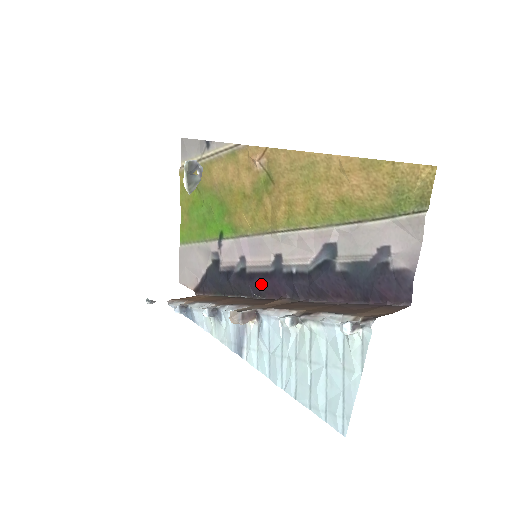
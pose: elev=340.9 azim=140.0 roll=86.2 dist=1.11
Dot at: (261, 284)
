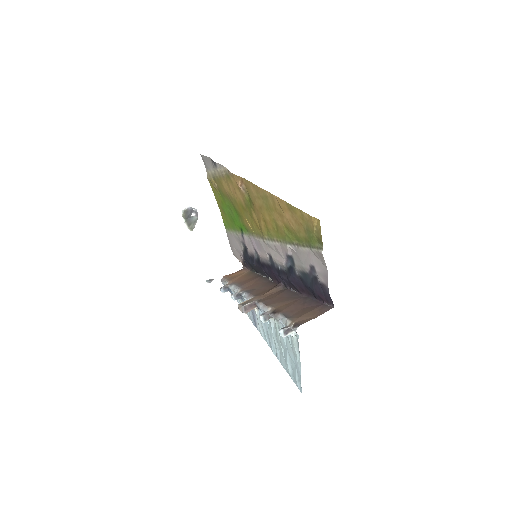
Dot at: (268, 271)
